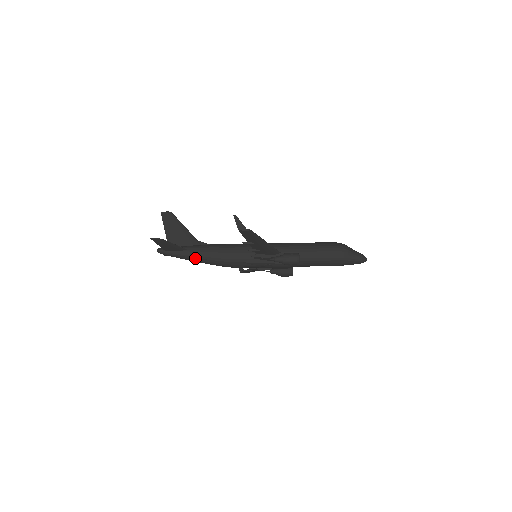
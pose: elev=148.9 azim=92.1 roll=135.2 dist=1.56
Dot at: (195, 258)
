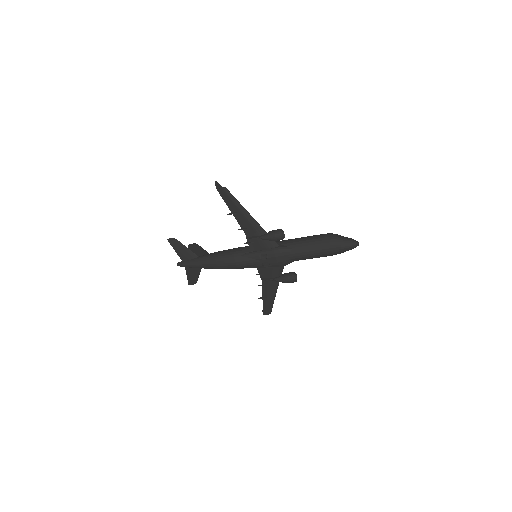
Dot at: (204, 261)
